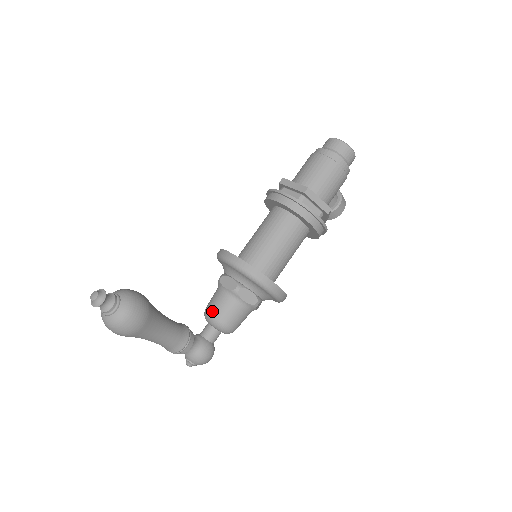
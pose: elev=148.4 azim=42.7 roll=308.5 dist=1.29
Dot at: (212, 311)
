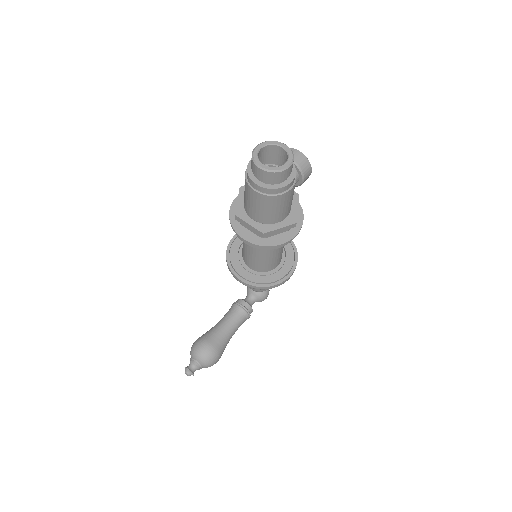
Dot at: (251, 288)
